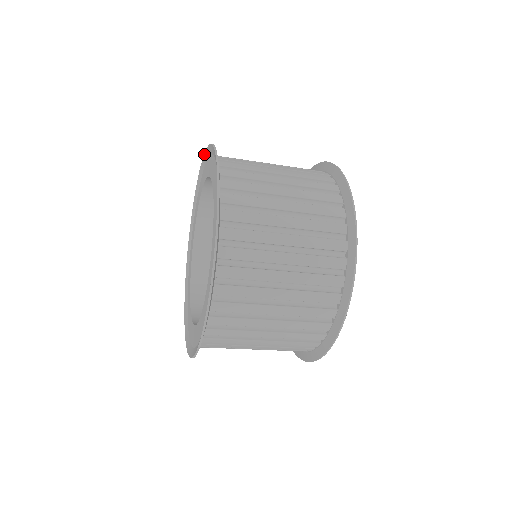
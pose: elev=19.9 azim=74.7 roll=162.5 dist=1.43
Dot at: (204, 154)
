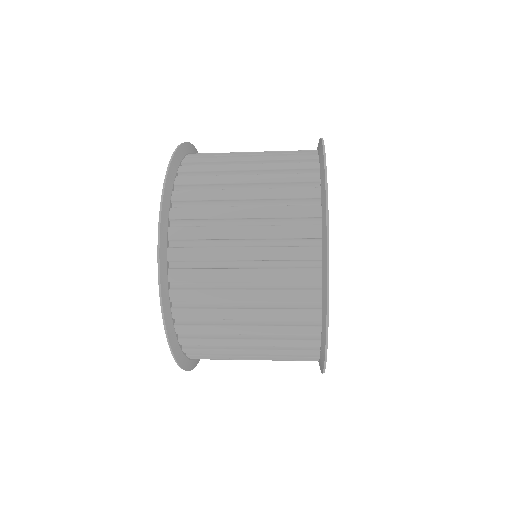
Dot at: (179, 145)
